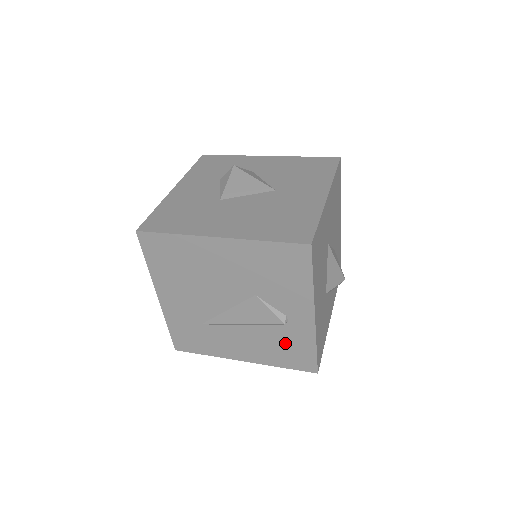
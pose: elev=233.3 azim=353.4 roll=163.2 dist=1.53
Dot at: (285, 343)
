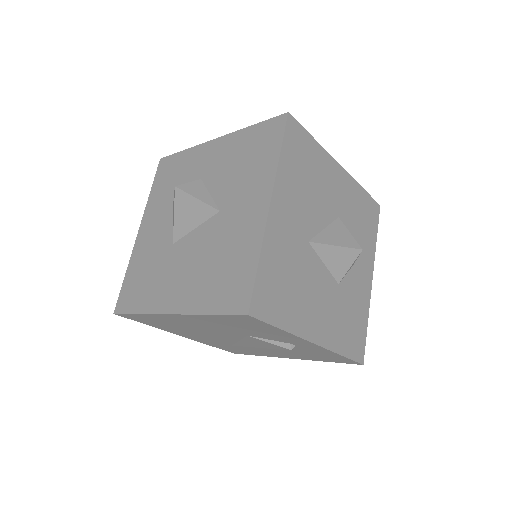
Dot at: (311, 353)
